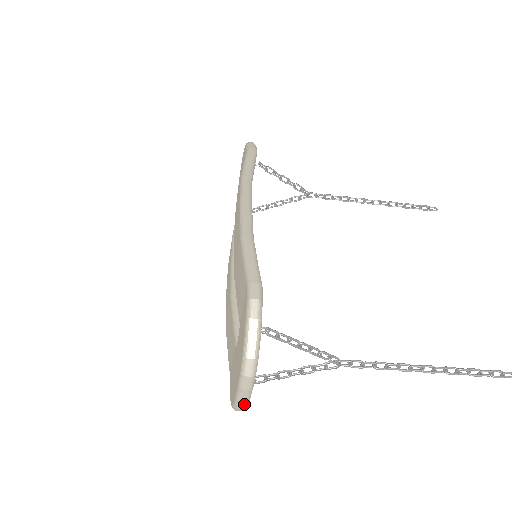
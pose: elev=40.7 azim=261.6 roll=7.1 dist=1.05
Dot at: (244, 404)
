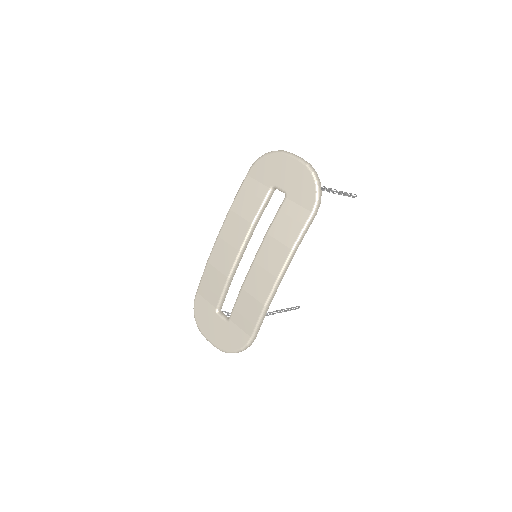
Dot at: occluded
